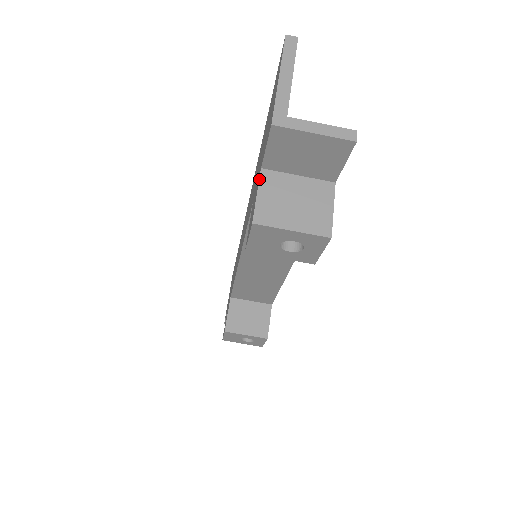
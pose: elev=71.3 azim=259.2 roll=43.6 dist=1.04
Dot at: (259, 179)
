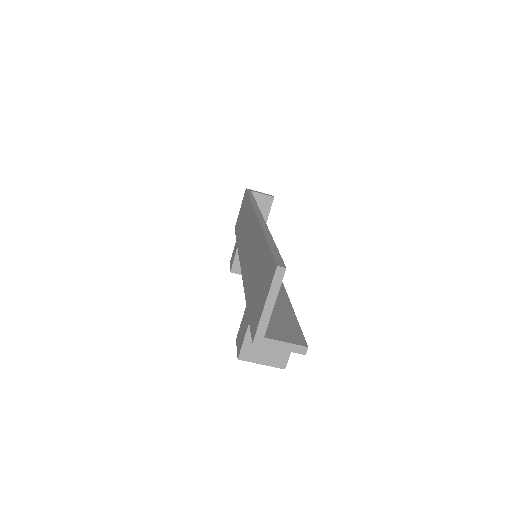
Dot at: (246, 330)
